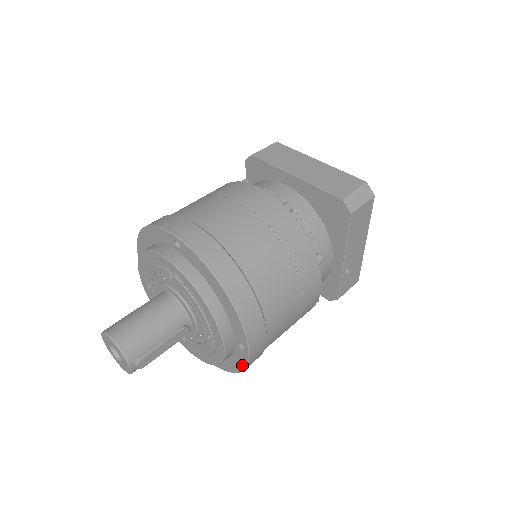
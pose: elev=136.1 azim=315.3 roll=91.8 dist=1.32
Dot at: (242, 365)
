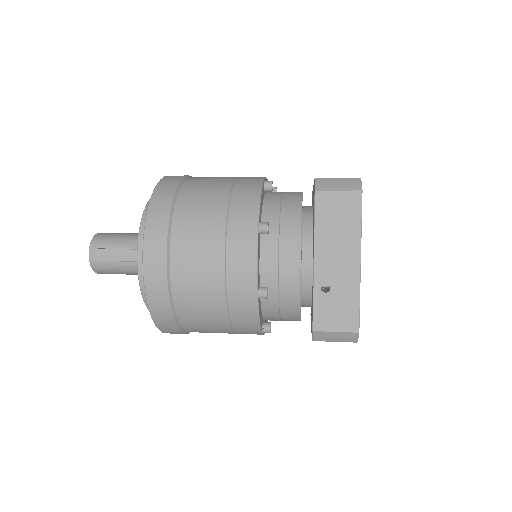
Dot at: (146, 291)
